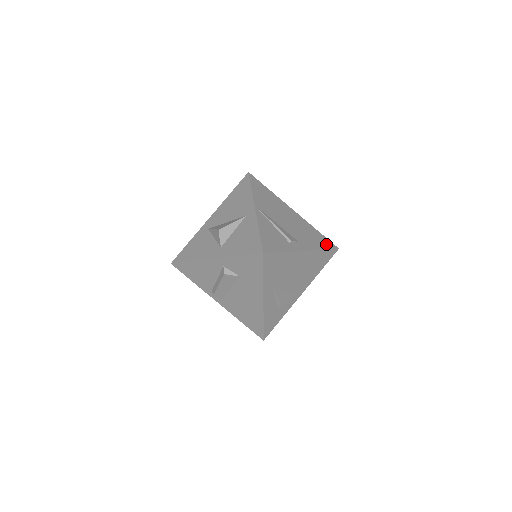
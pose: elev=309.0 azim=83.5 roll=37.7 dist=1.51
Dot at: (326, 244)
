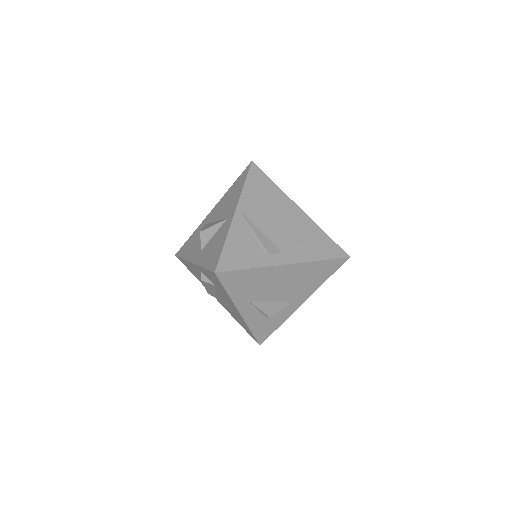
Dot at: (330, 252)
